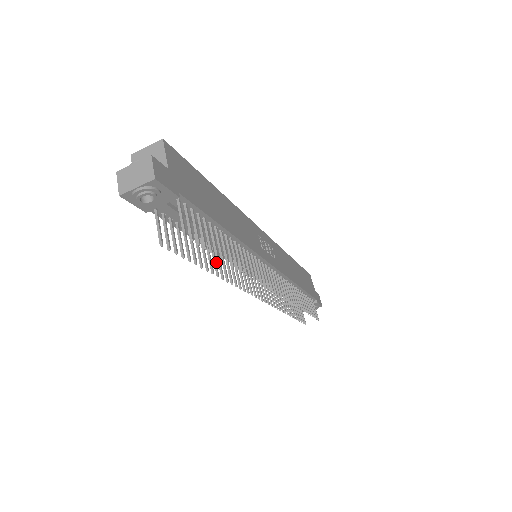
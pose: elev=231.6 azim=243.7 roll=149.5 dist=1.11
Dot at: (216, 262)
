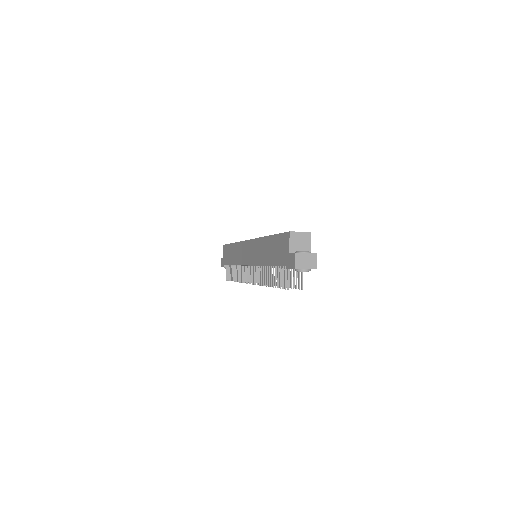
Dot at: (267, 277)
